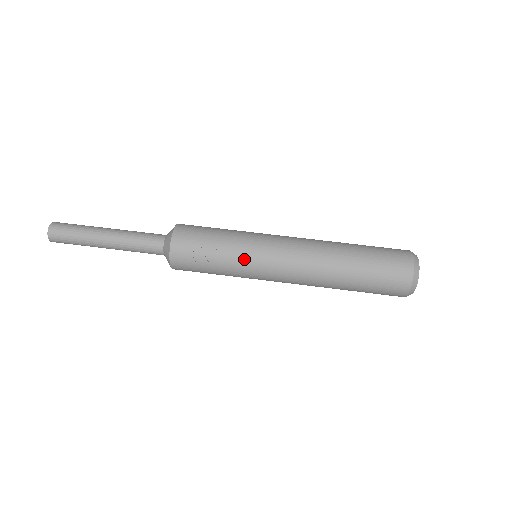
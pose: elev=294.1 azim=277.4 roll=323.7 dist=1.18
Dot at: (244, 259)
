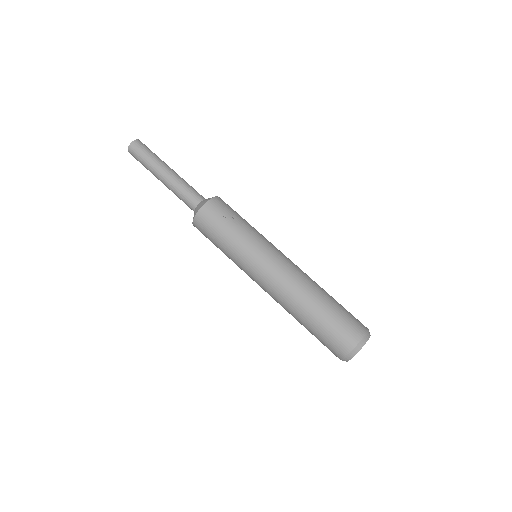
Dot at: (251, 244)
